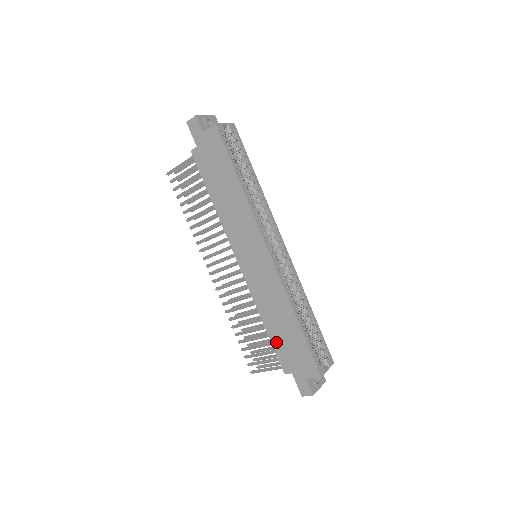
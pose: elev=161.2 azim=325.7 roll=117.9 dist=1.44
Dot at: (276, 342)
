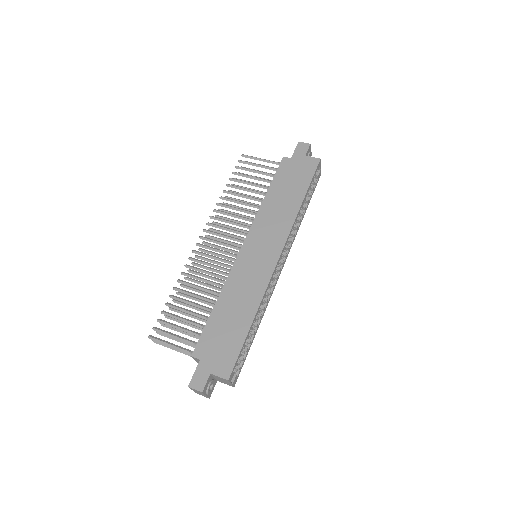
Dot at: (213, 324)
